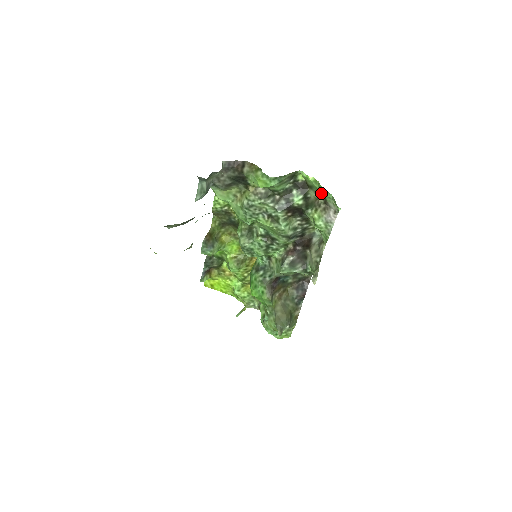
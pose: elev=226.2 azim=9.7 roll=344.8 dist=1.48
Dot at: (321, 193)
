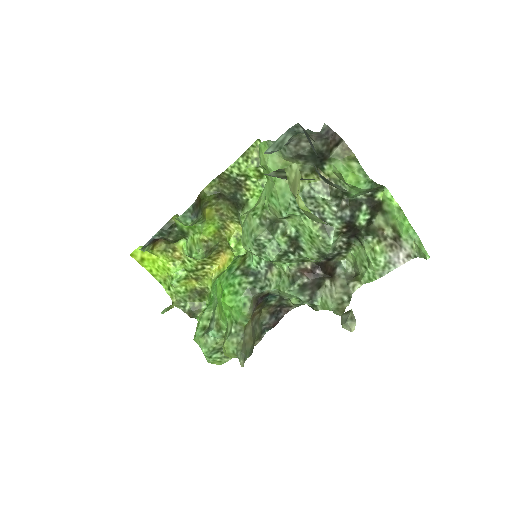
Dot at: (397, 226)
